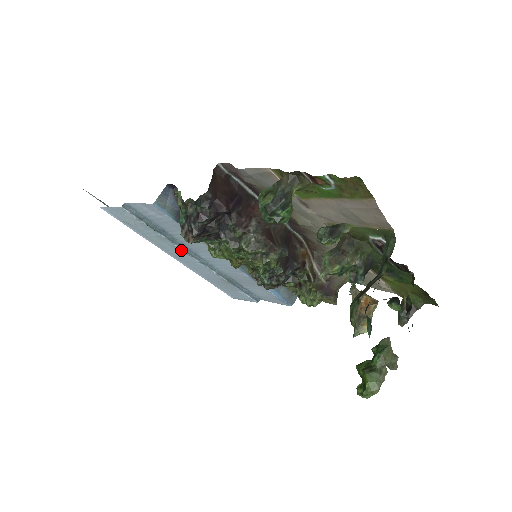
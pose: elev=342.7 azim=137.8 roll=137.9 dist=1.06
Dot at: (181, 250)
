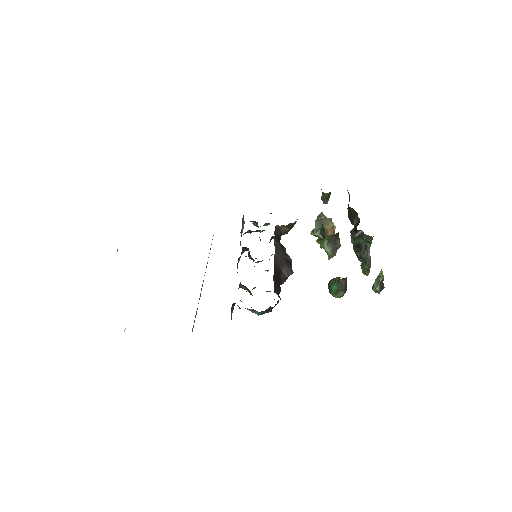
Dot at: occluded
